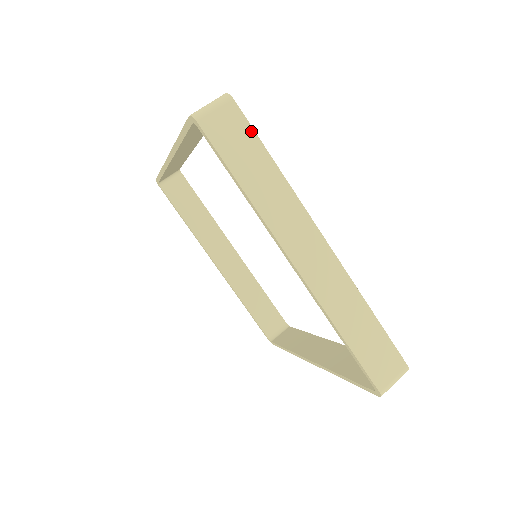
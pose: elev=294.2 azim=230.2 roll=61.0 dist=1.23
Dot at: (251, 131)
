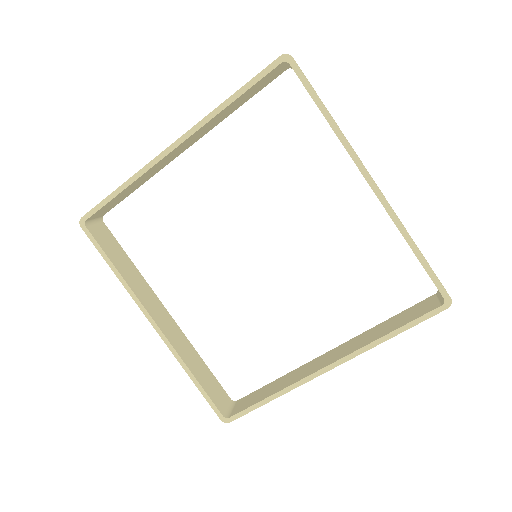
Dot at: (313, 88)
